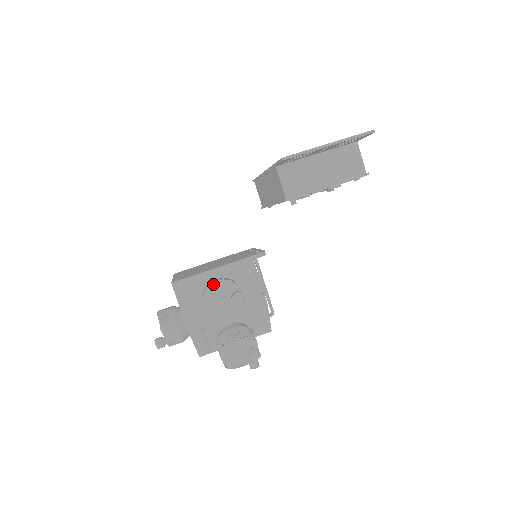
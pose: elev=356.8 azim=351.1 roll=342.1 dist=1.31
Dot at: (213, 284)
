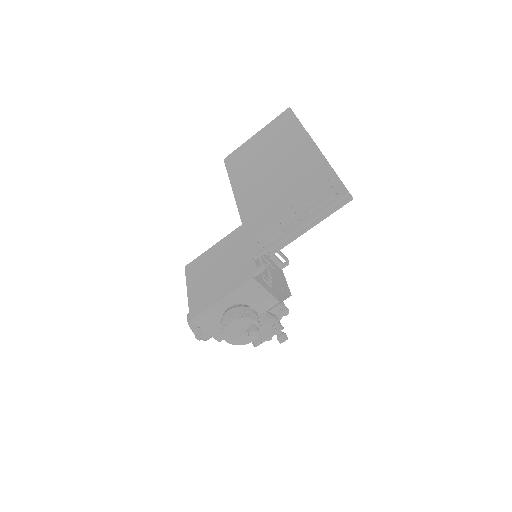
Dot at: (227, 326)
